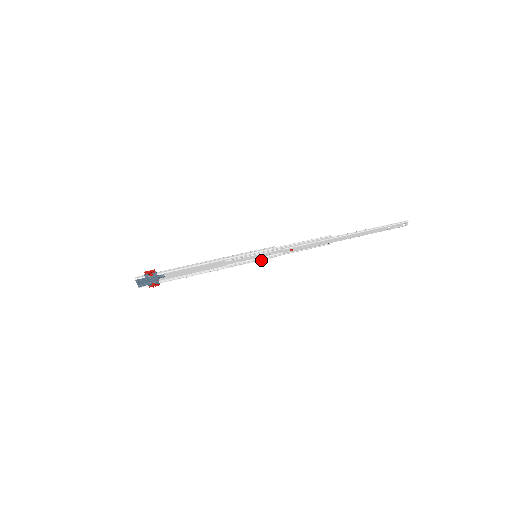
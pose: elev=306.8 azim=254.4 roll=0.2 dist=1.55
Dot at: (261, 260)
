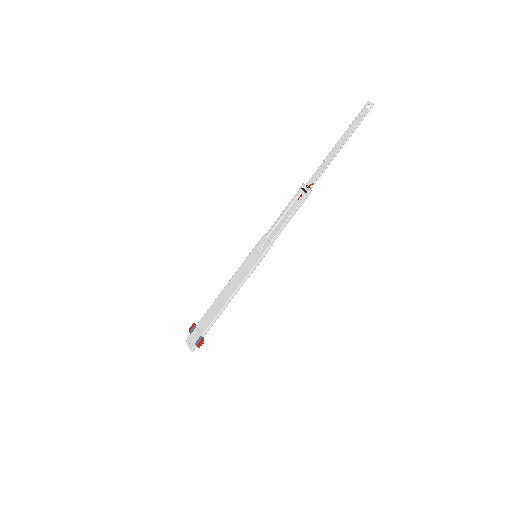
Dot at: (256, 248)
